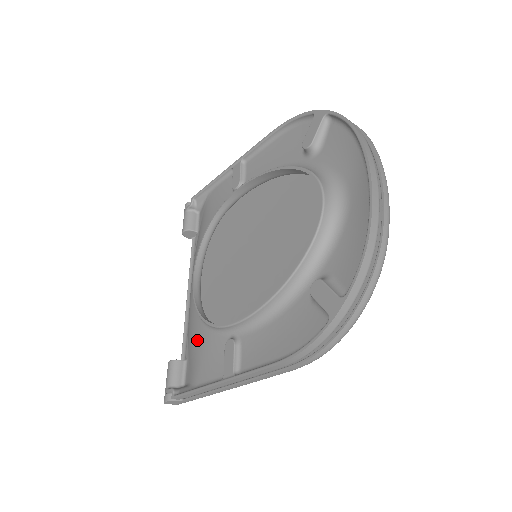
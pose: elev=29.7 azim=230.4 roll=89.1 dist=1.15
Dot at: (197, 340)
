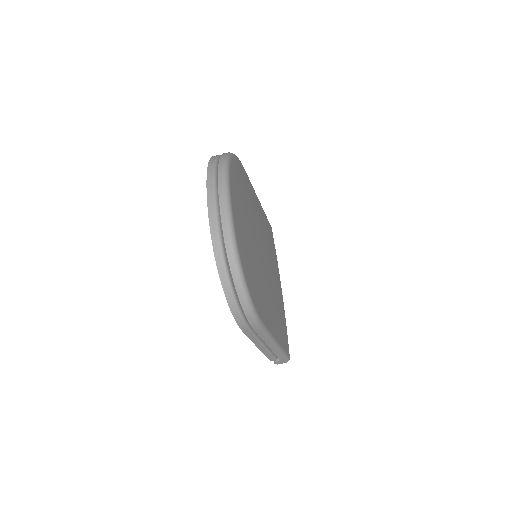
Dot at: occluded
